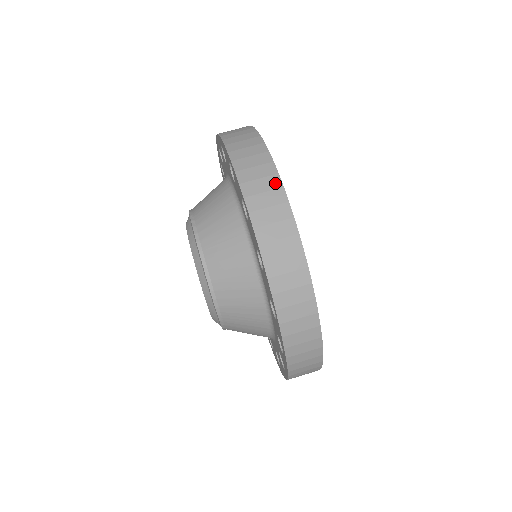
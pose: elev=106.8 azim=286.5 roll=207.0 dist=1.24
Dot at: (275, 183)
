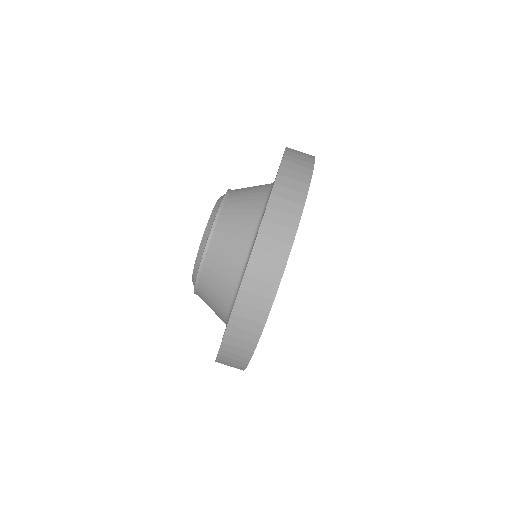
Dot at: (293, 223)
